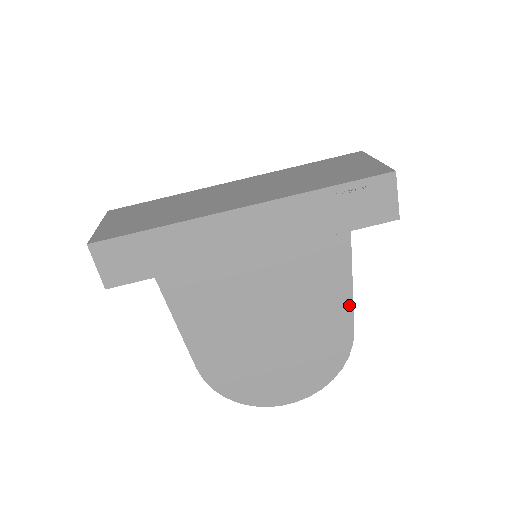
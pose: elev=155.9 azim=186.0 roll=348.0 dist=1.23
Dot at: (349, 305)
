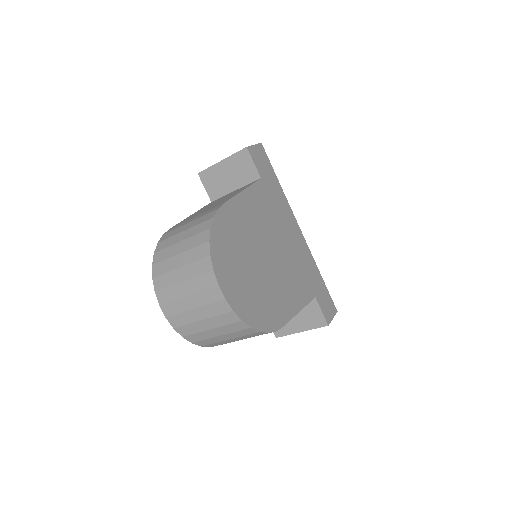
Dot at: (291, 315)
